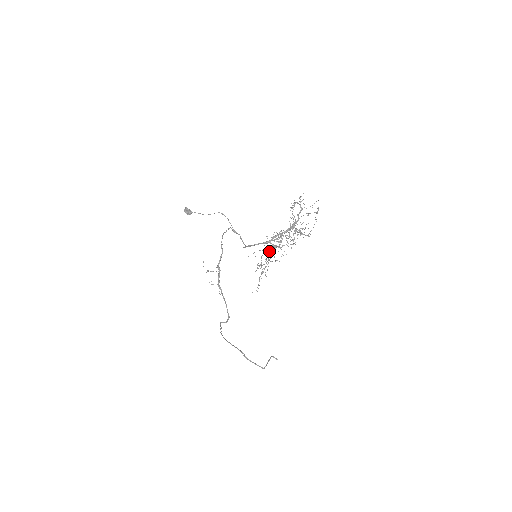
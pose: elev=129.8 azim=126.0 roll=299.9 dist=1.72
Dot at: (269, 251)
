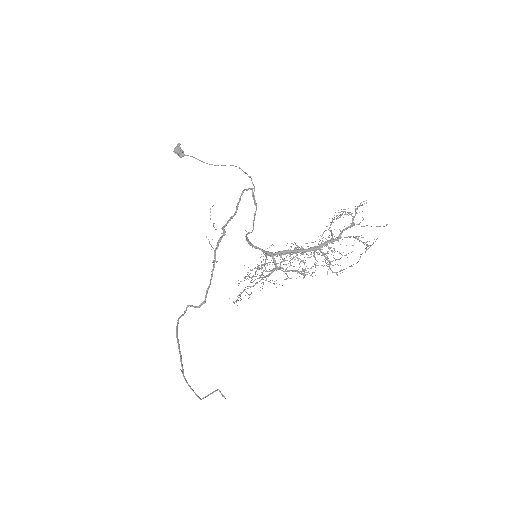
Dot at: occluded
